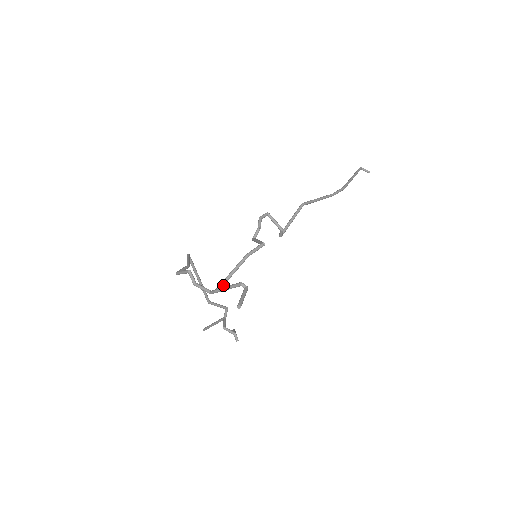
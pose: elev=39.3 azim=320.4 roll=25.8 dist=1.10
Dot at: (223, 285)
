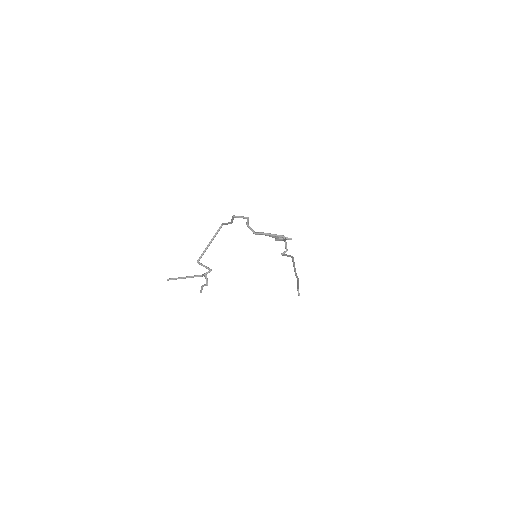
Dot at: (266, 235)
